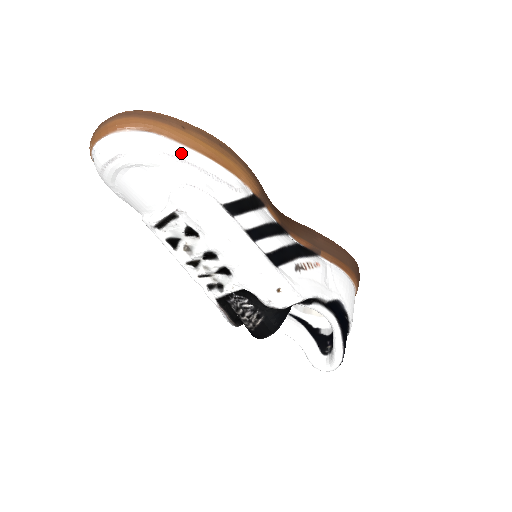
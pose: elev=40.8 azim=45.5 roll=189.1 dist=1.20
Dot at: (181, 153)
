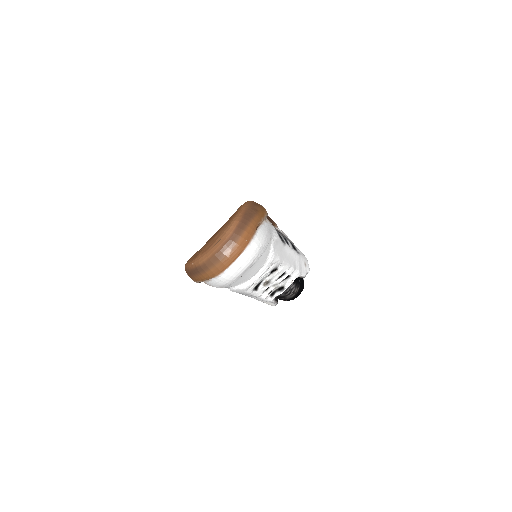
Dot at: (266, 228)
